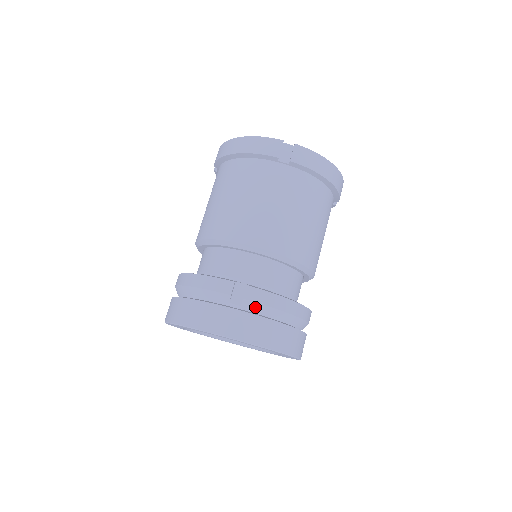
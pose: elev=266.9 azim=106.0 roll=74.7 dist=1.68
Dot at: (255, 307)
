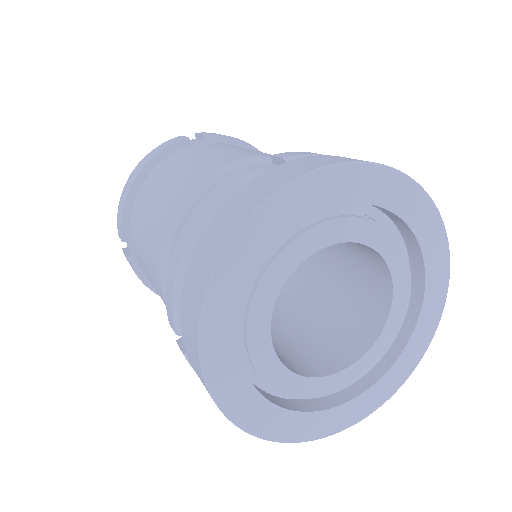
Dot at: occluded
